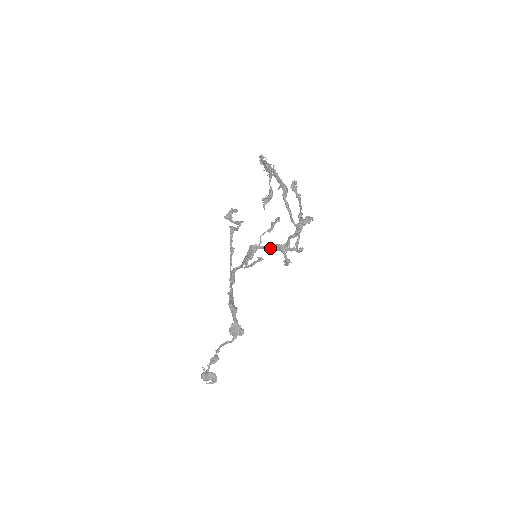
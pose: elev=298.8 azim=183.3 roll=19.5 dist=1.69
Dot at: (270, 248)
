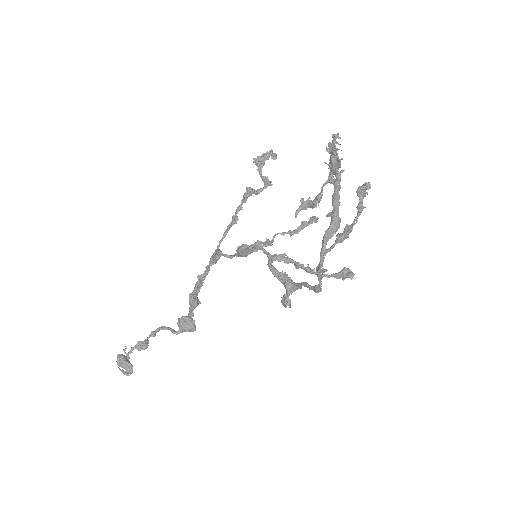
Dot at: (274, 270)
